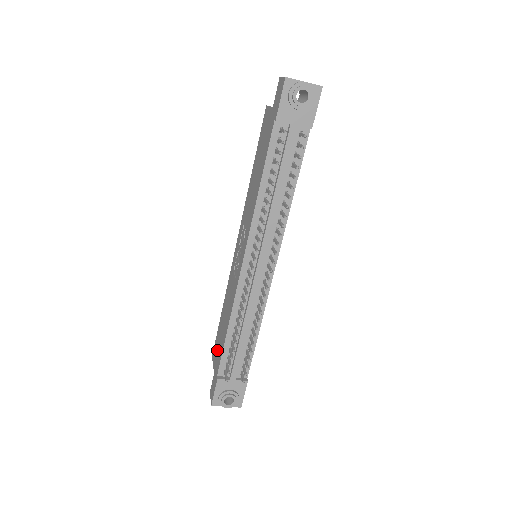
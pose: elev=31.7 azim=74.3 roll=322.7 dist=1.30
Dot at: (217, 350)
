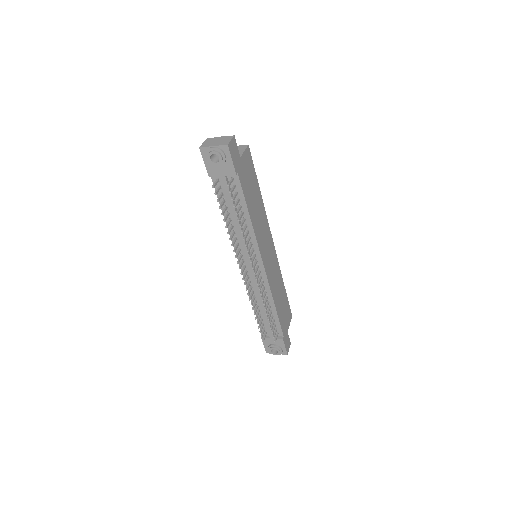
Dot at: occluded
